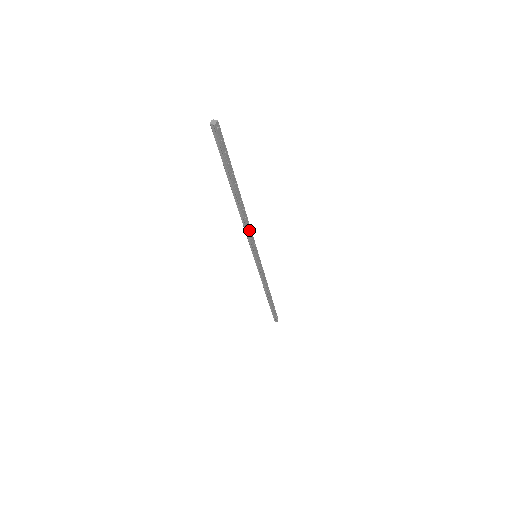
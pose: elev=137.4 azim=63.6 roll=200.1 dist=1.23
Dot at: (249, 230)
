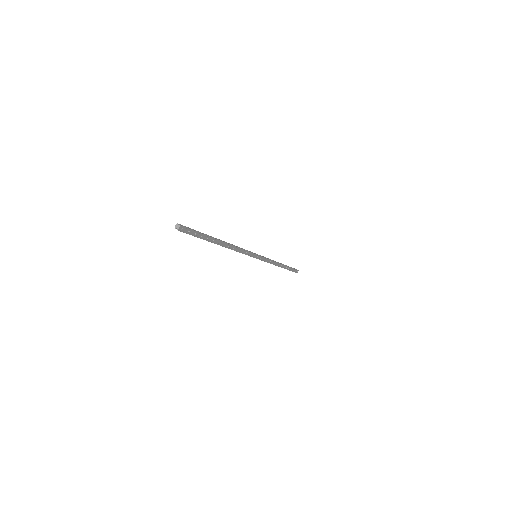
Dot at: (241, 251)
